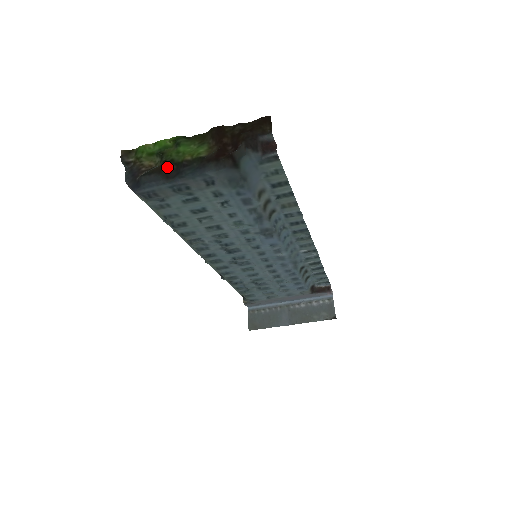
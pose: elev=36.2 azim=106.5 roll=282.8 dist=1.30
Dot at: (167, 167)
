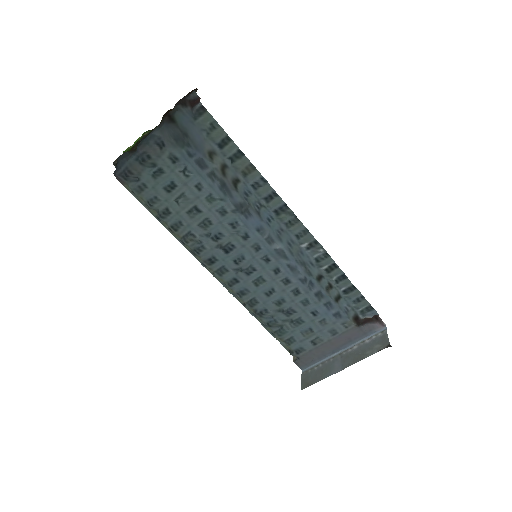
Dot at: (135, 148)
